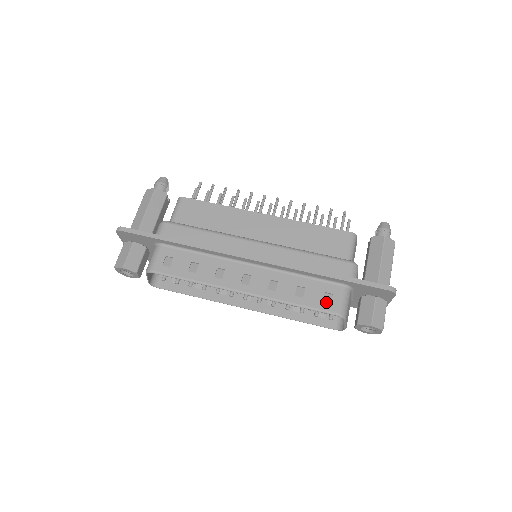
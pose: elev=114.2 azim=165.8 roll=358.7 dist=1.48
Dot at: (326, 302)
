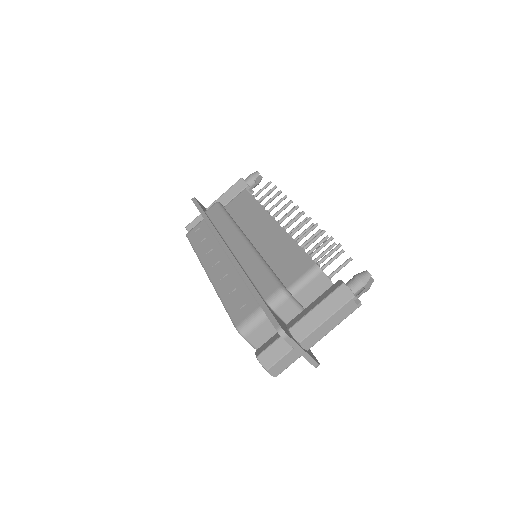
Dot at: (239, 312)
